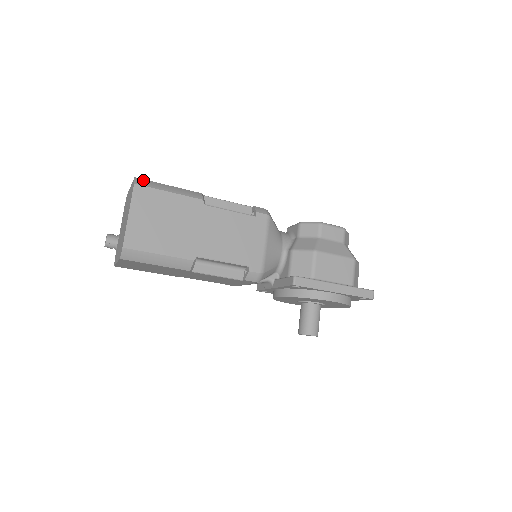
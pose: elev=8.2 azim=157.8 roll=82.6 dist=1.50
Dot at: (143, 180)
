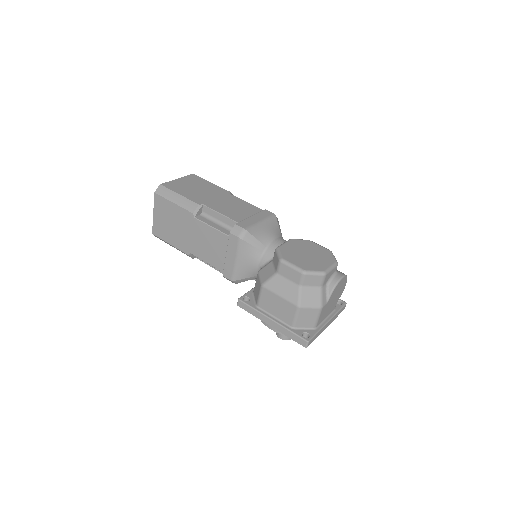
Dot at: (163, 188)
